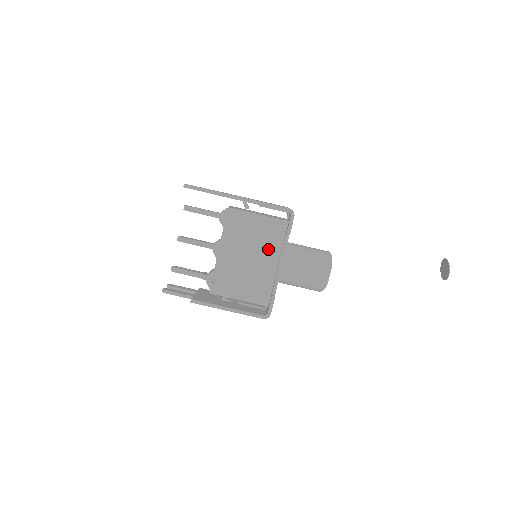
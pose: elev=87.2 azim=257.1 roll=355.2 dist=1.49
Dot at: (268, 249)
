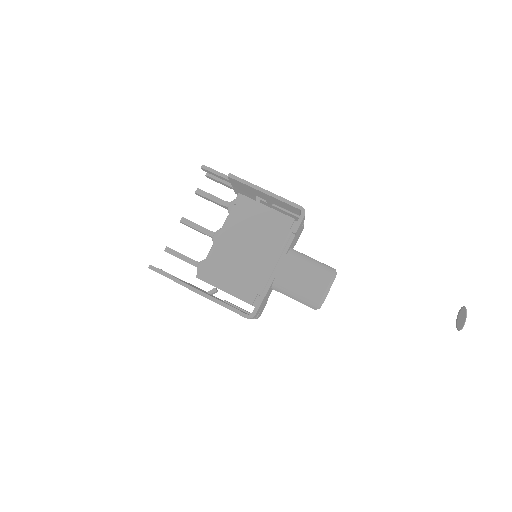
Dot at: (269, 244)
